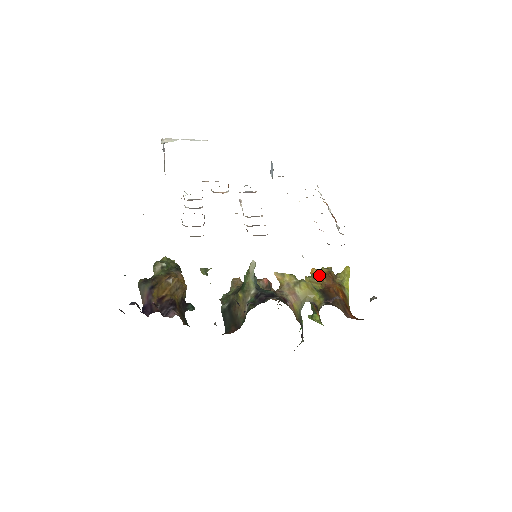
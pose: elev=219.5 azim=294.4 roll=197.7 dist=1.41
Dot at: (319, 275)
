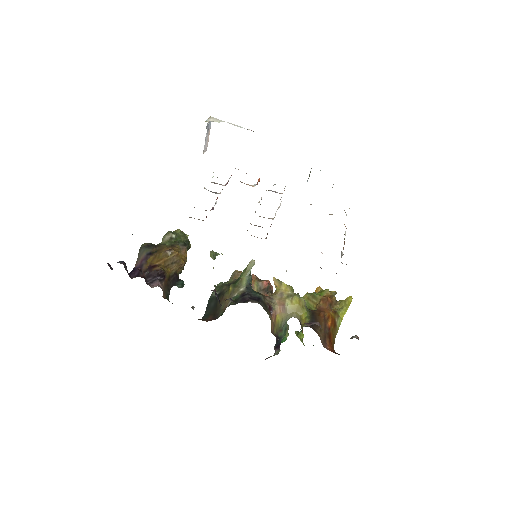
Dot at: (319, 295)
